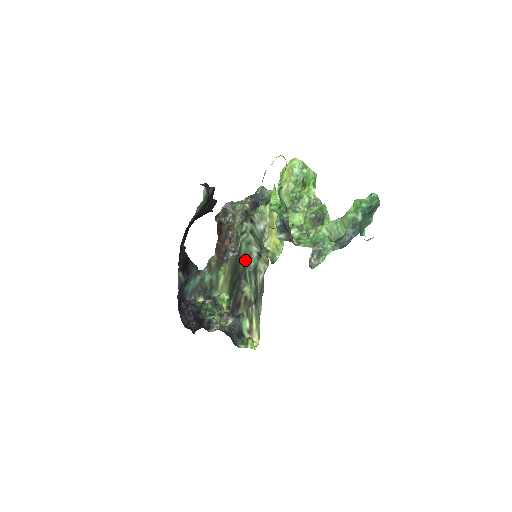
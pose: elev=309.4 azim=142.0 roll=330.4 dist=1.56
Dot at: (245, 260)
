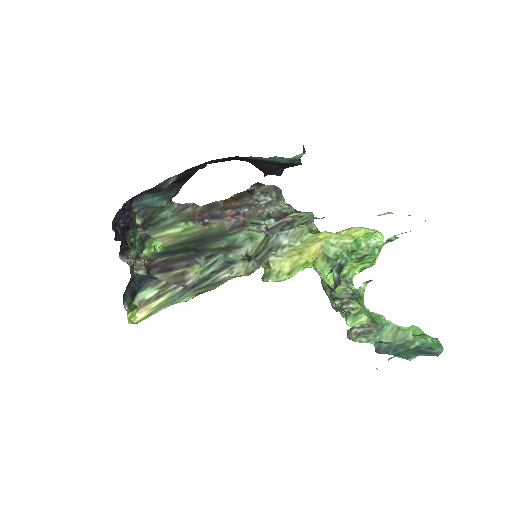
Dot at: (227, 245)
